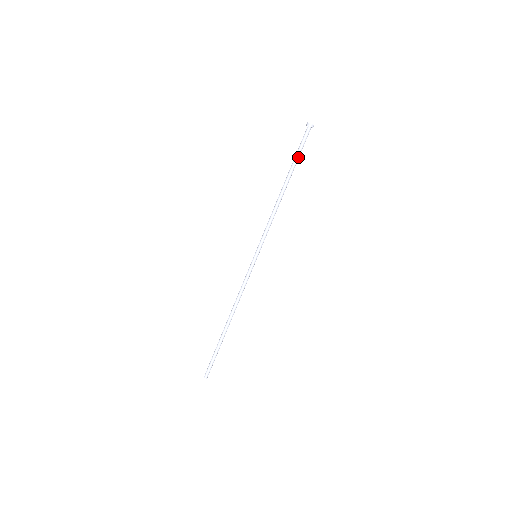
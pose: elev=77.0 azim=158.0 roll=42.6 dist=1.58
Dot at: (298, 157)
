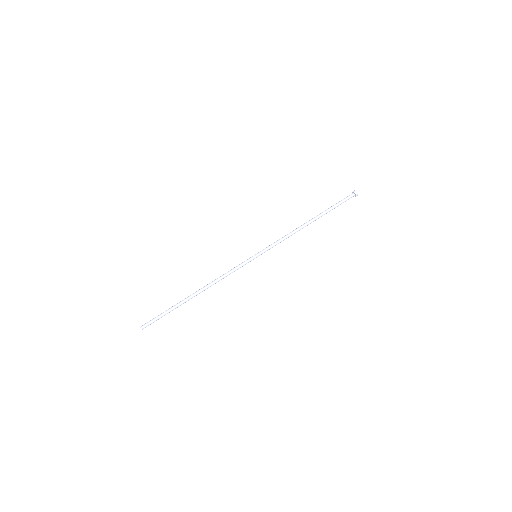
Dot at: (334, 208)
